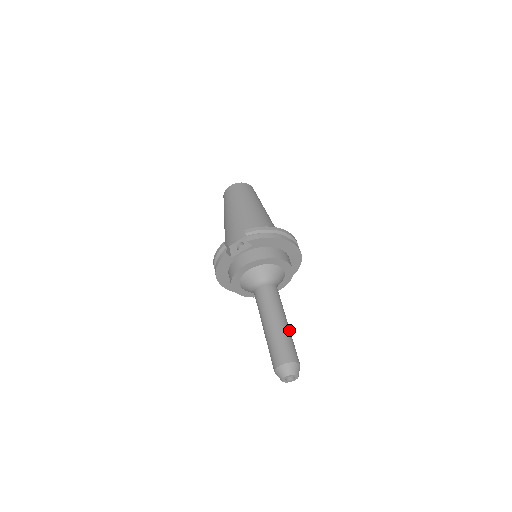
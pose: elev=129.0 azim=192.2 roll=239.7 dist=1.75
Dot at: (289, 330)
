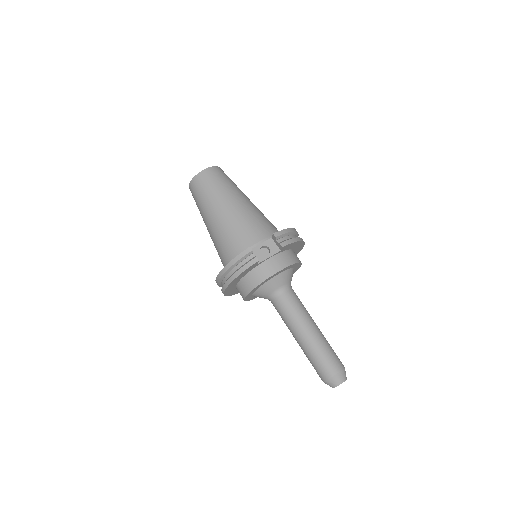
Dot at: occluded
